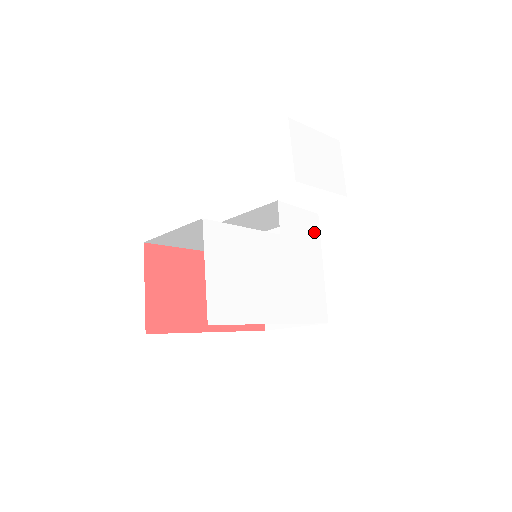
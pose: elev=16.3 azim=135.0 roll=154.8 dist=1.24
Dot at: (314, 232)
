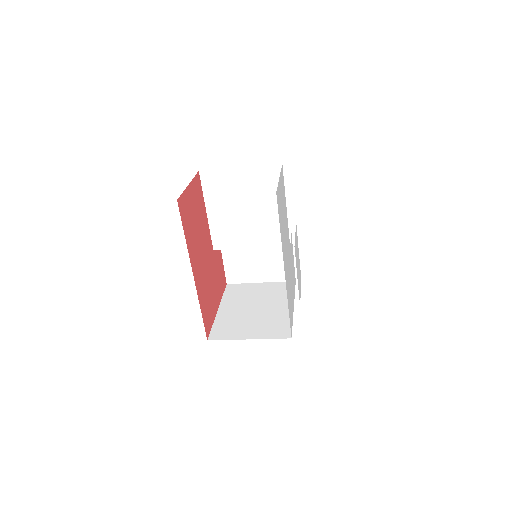
Dot at: (294, 283)
